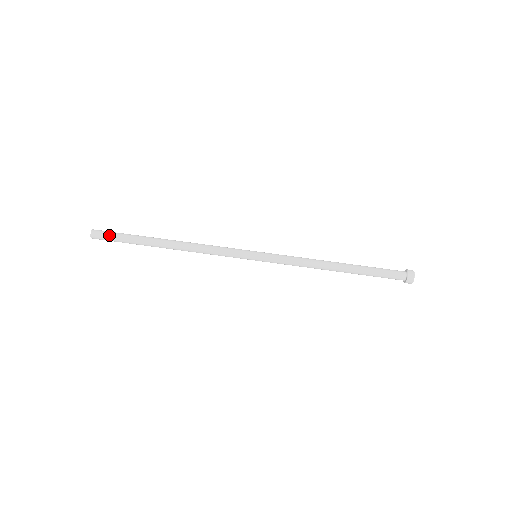
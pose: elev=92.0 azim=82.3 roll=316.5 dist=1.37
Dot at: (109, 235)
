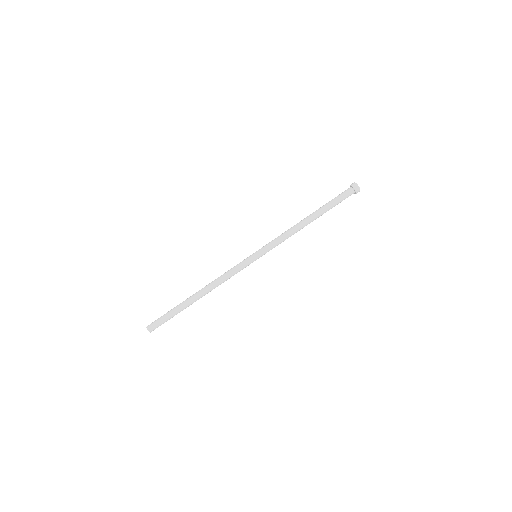
Dot at: (158, 319)
